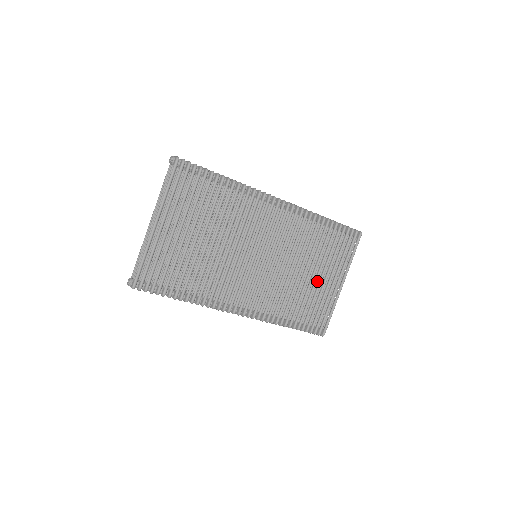
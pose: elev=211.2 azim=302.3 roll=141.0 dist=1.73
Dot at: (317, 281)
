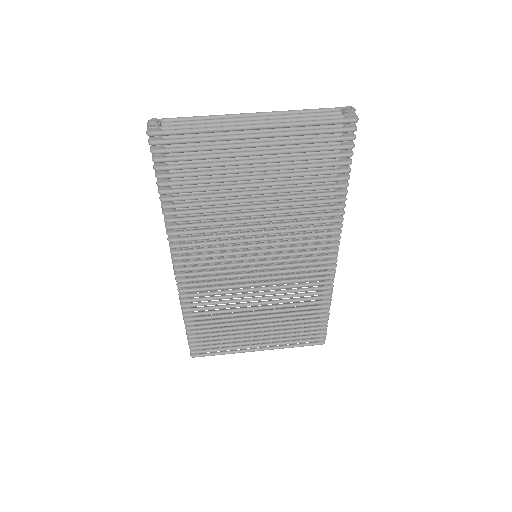
Dot at: occluded
